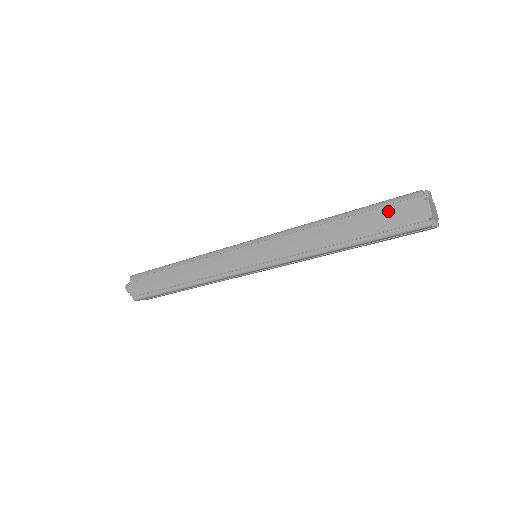
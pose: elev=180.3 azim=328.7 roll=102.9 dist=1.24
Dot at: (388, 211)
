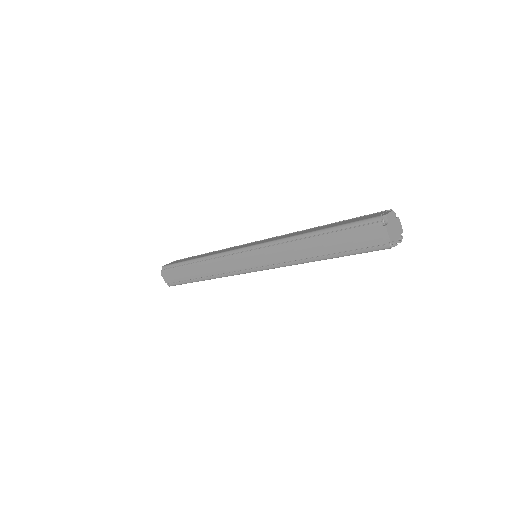
Dot at: (354, 233)
